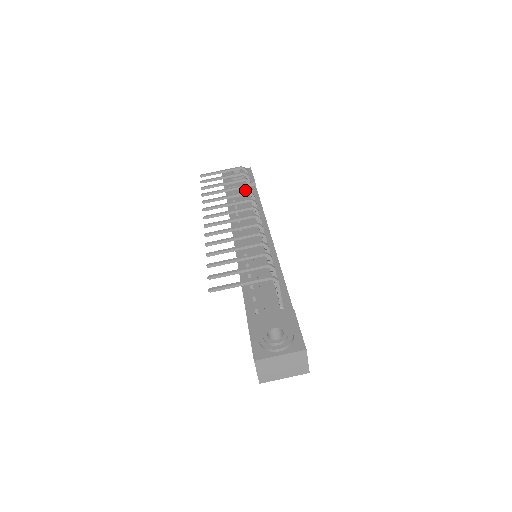
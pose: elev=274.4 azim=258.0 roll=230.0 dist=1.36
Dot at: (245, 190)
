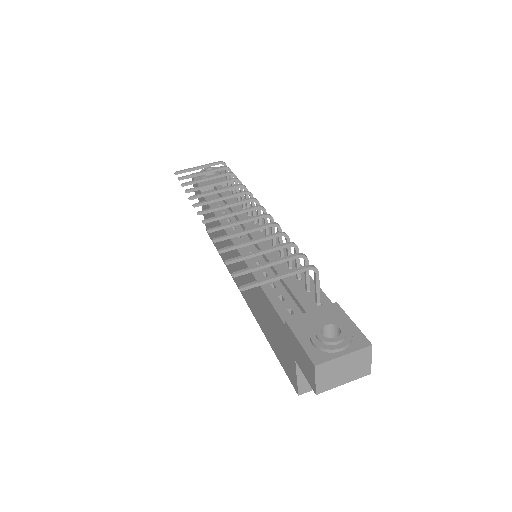
Dot at: occluded
